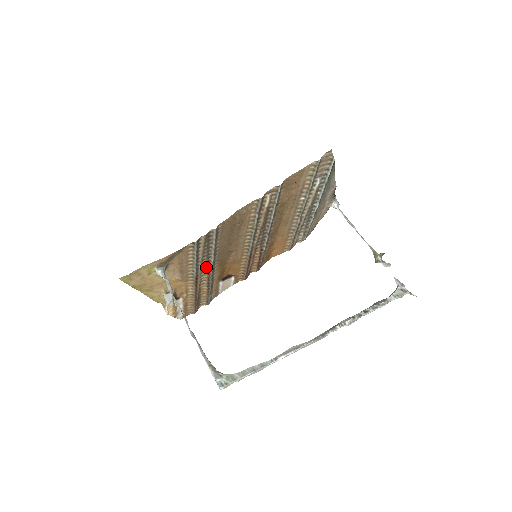
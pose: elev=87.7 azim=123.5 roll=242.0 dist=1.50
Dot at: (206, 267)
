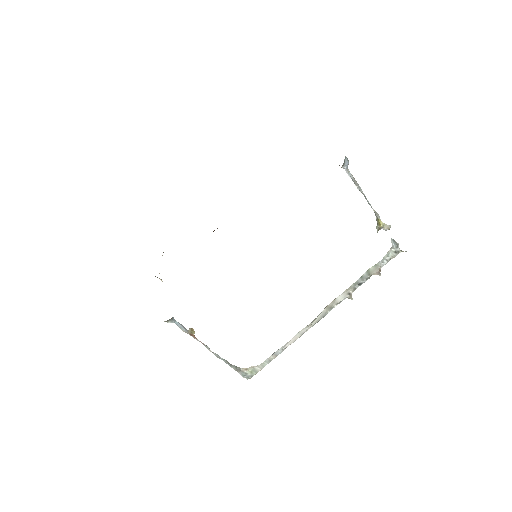
Dot at: occluded
